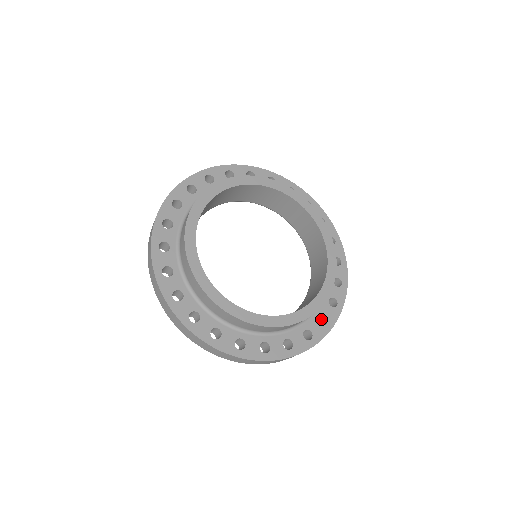
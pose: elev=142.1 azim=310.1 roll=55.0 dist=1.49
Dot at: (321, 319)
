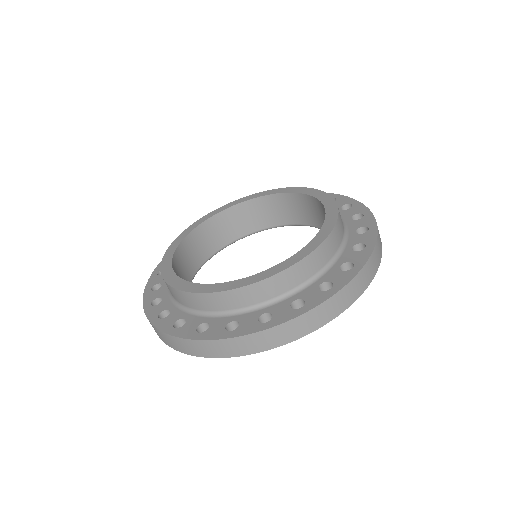
Dot at: occluded
